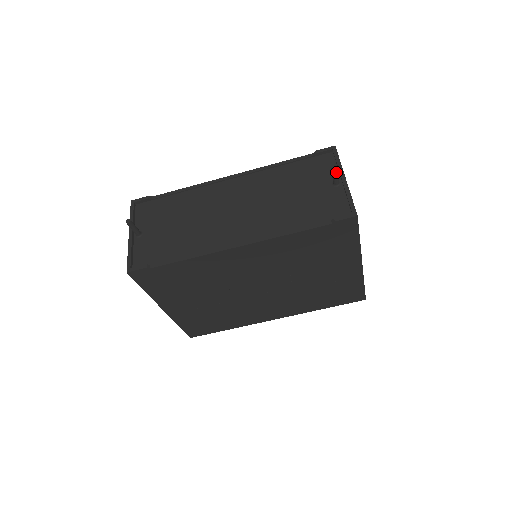
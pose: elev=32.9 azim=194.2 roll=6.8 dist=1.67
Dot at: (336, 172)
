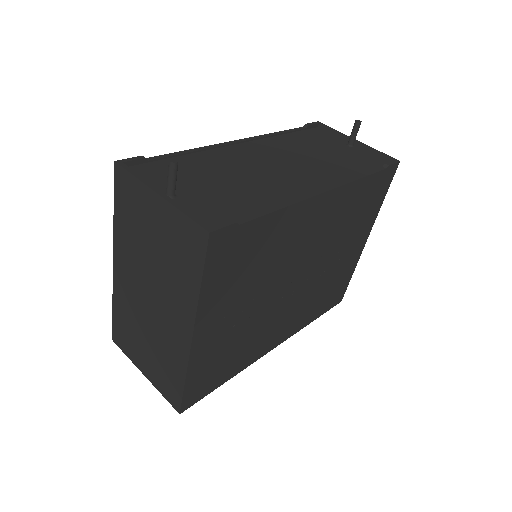
Dot at: (359, 127)
